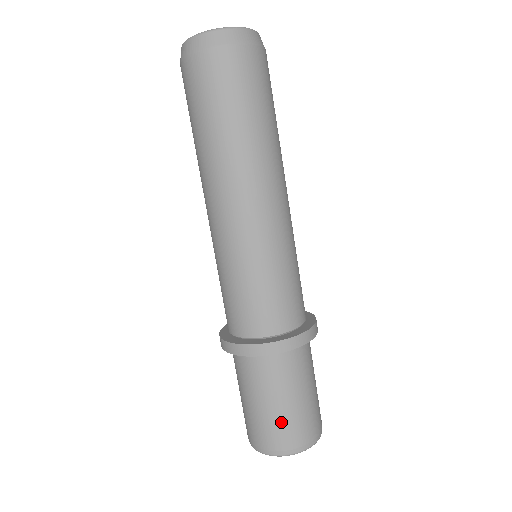
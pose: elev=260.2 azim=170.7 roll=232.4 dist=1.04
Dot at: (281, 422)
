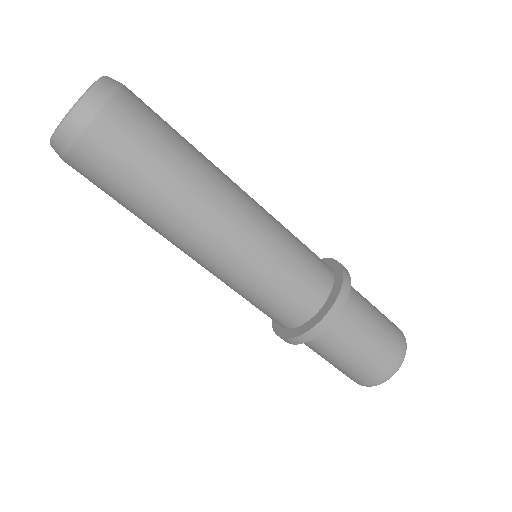
Dot at: (341, 370)
